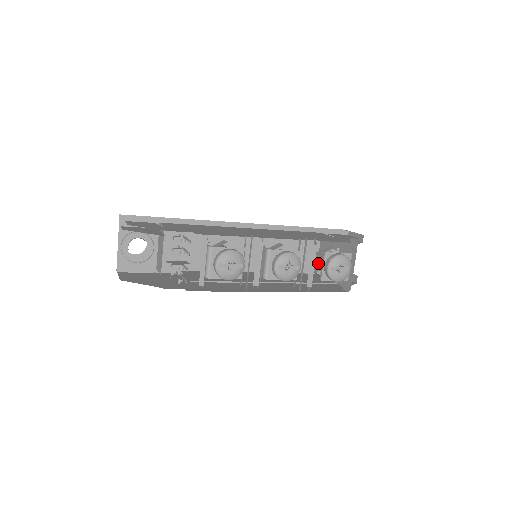
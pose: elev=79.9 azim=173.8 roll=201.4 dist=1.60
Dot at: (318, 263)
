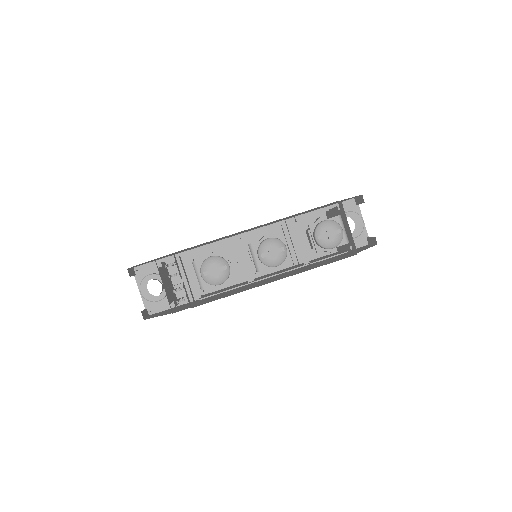
Dot at: (309, 238)
